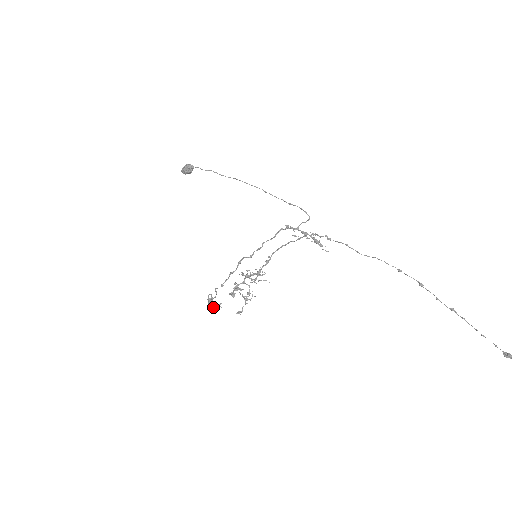
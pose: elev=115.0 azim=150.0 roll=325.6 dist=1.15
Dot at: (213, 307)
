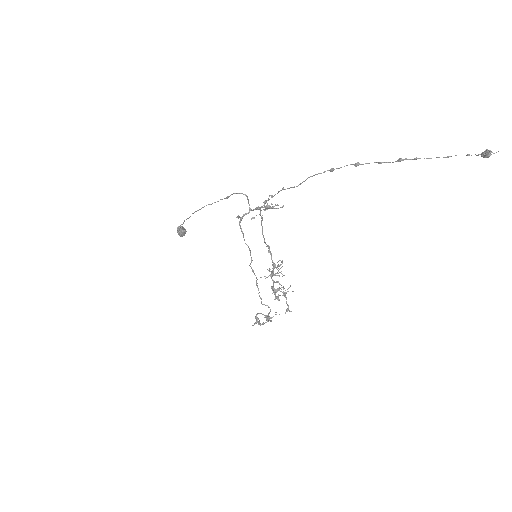
Dot at: occluded
